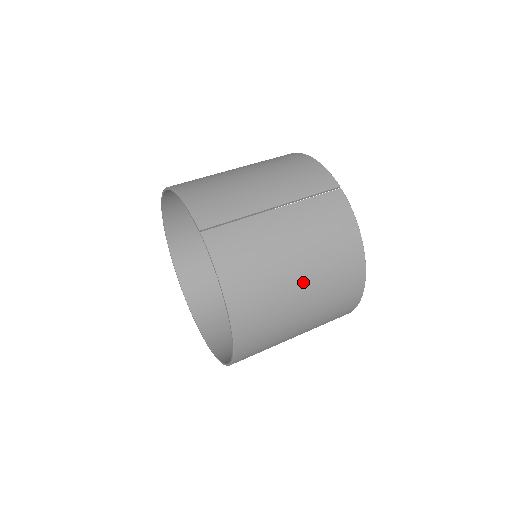
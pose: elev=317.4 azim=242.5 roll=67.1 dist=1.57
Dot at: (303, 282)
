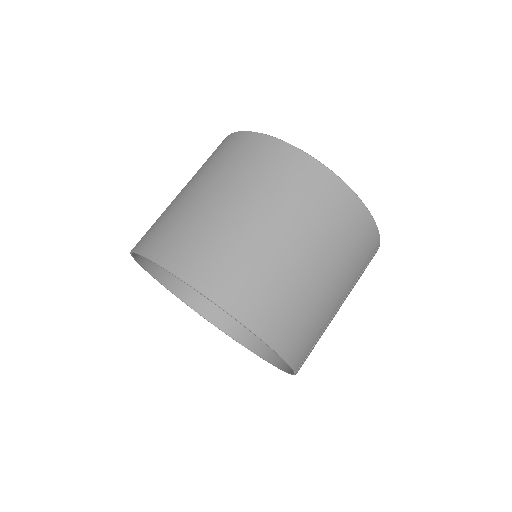
Dot at: occluded
